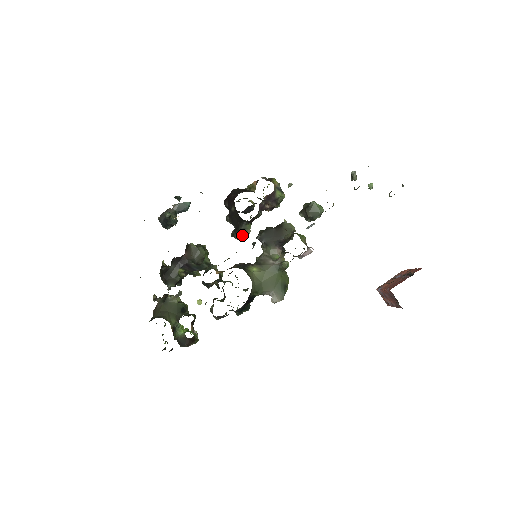
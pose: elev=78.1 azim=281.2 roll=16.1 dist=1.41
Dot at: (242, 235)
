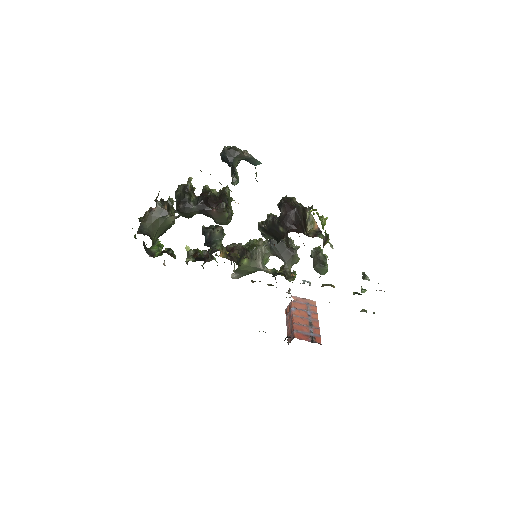
Dot at: (265, 236)
